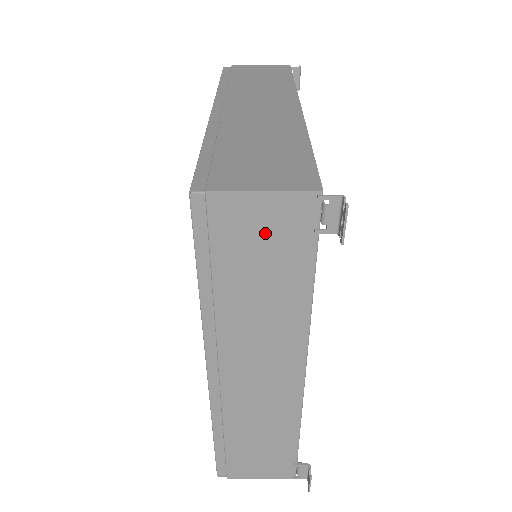
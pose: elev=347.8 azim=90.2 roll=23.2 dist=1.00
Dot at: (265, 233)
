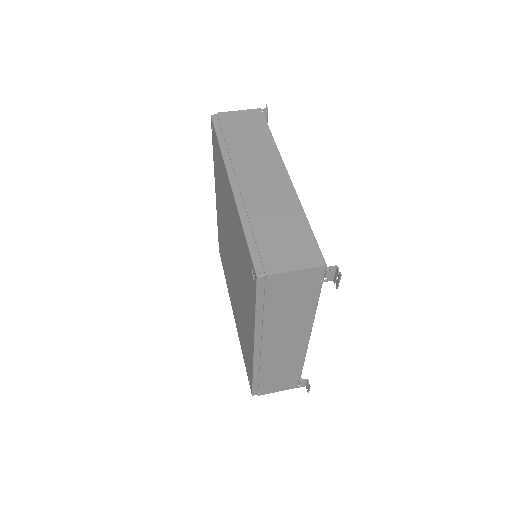
Dot at: (295, 286)
